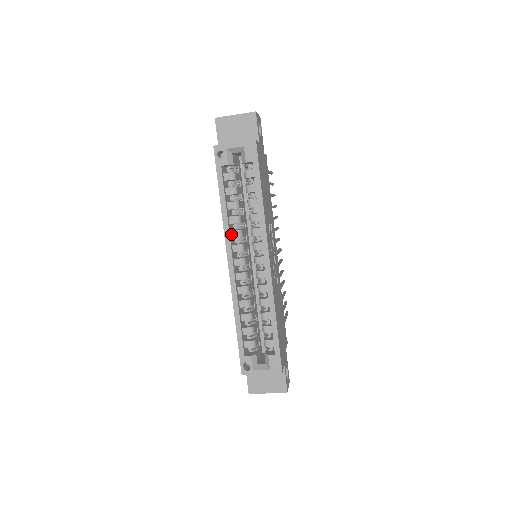
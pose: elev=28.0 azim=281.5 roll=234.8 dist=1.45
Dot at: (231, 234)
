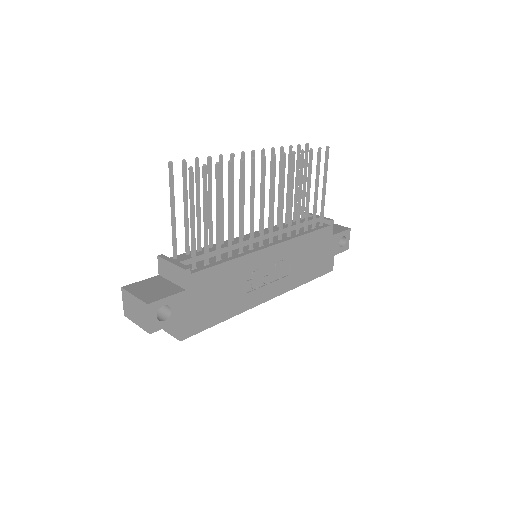
Dot at: occluded
